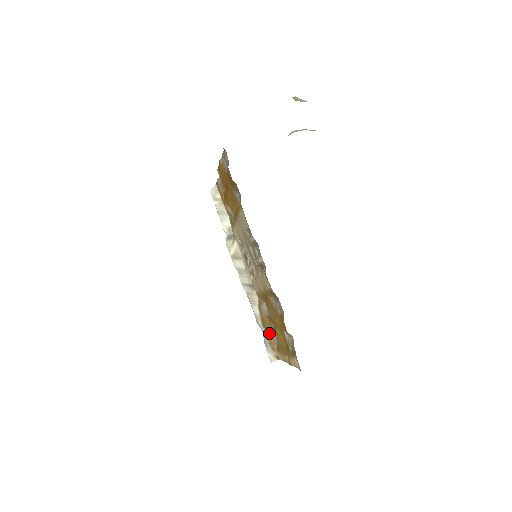
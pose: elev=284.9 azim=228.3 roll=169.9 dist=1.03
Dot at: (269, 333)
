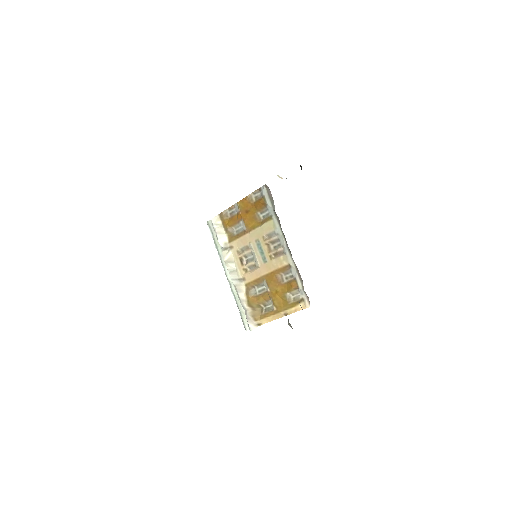
Dot at: (253, 309)
